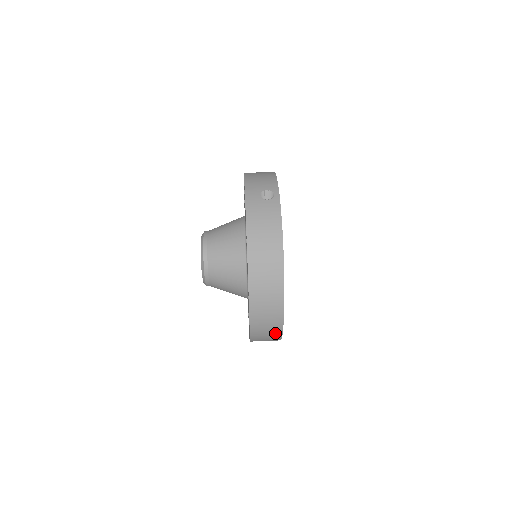
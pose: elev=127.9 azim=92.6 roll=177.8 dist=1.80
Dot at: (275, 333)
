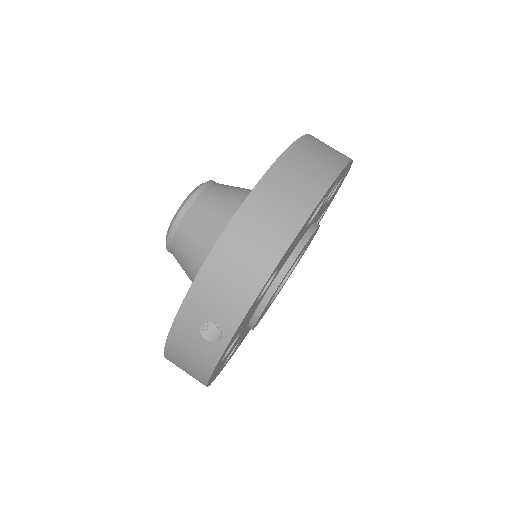
Dot at: occluded
